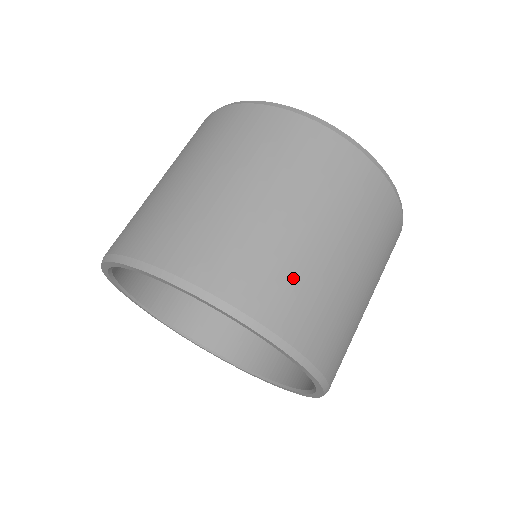
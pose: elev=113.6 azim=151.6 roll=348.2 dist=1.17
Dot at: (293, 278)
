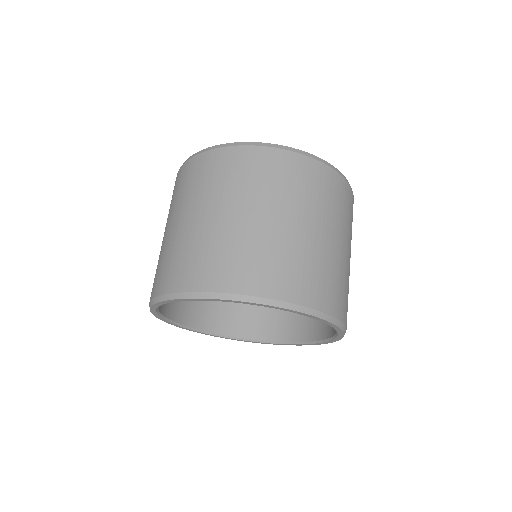
Dot at: (285, 261)
